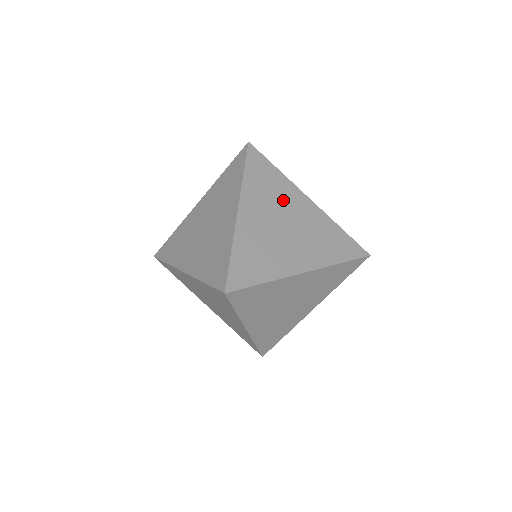
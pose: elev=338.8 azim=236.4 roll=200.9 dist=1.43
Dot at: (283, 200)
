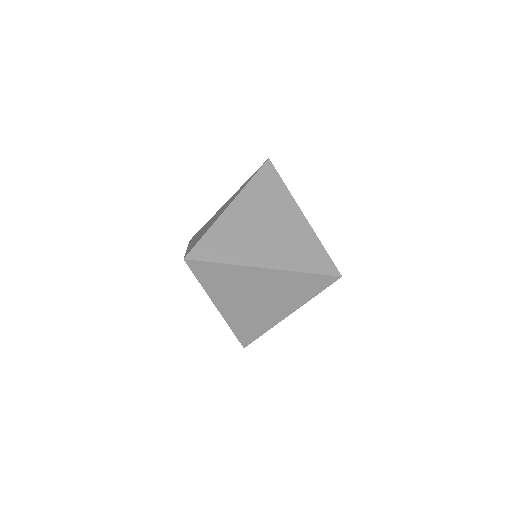
Dot at: (276, 208)
